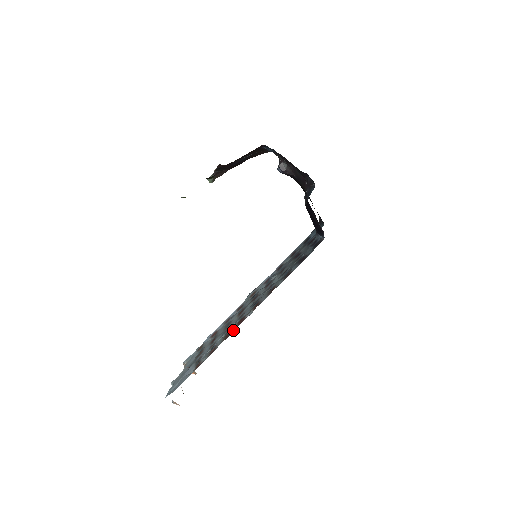
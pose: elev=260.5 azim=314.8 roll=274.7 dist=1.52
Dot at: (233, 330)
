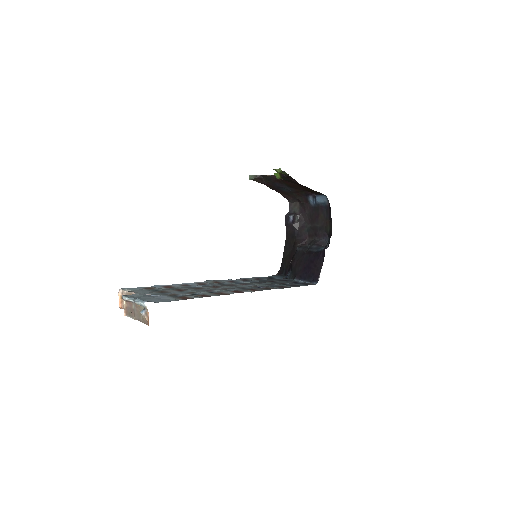
Dot at: (233, 293)
